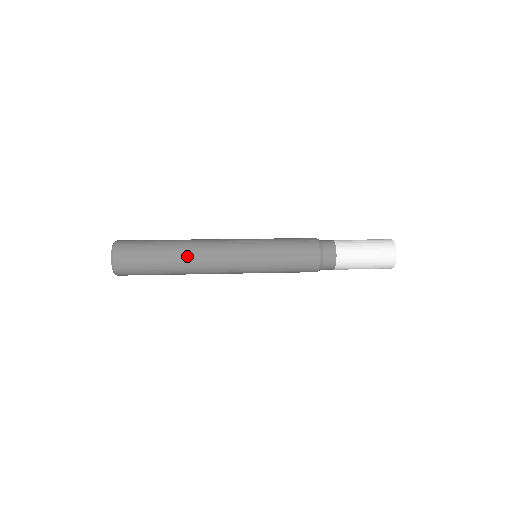
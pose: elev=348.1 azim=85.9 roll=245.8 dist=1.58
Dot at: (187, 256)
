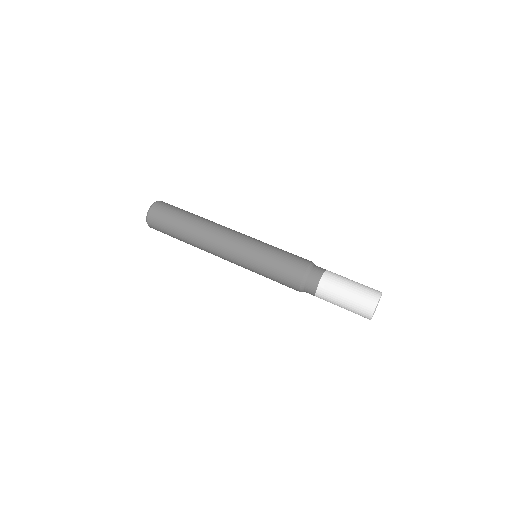
Dot at: (196, 243)
